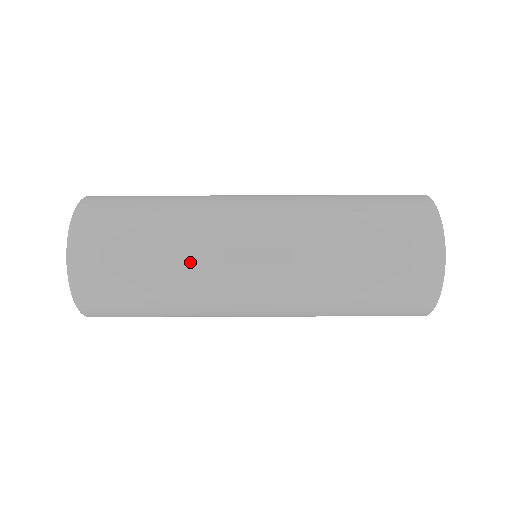
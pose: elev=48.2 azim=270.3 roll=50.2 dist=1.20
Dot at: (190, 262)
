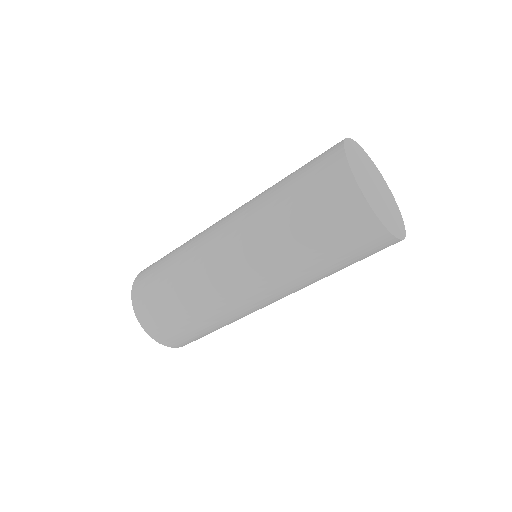
Dot at: (221, 315)
